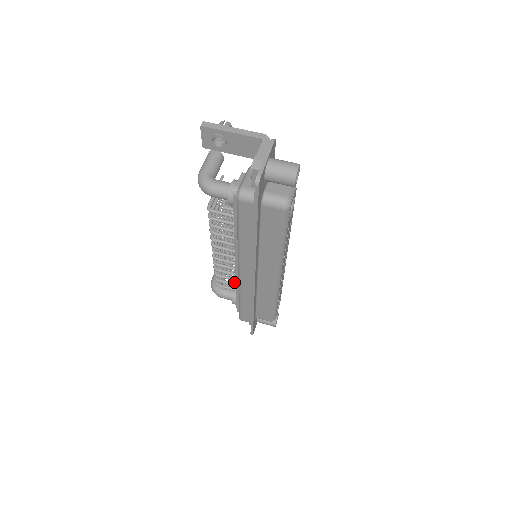
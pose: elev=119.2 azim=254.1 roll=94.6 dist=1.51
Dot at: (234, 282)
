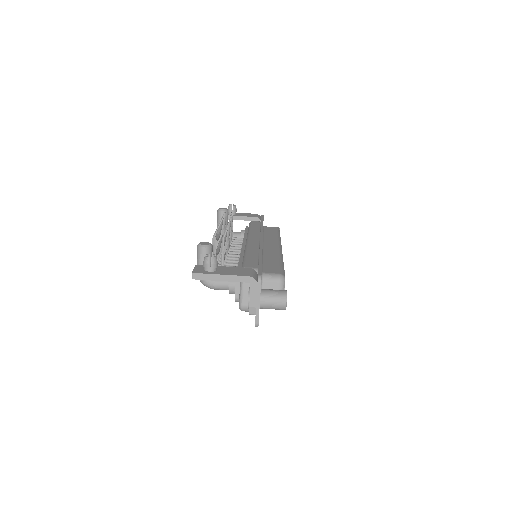
Dot at: (234, 209)
